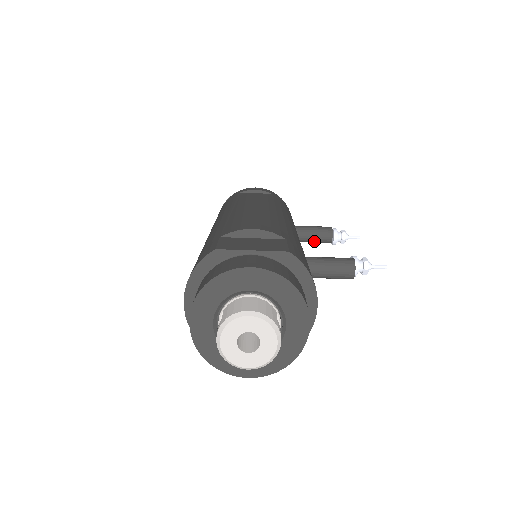
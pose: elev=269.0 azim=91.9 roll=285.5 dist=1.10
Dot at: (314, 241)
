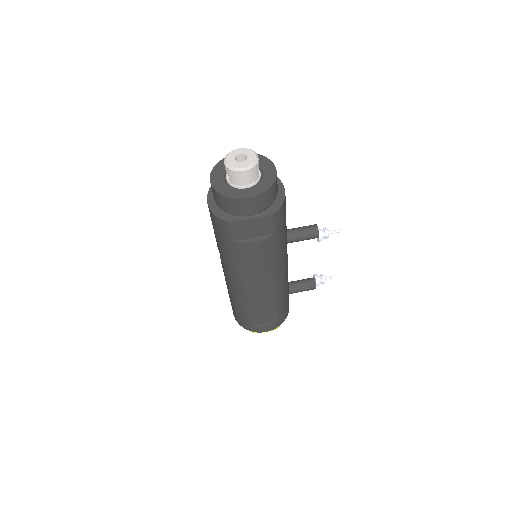
Dot at: (303, 287)
